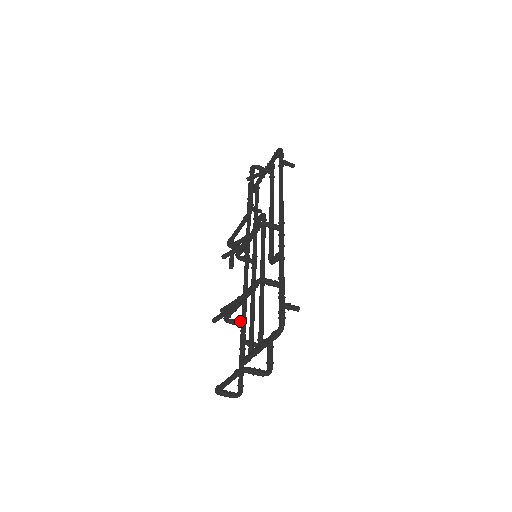
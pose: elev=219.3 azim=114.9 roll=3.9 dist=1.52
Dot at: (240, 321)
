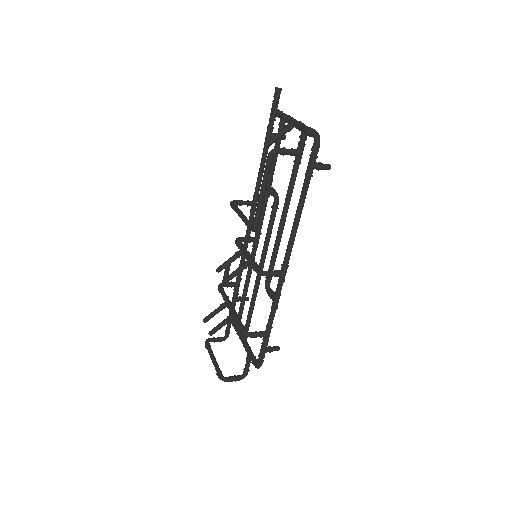
Dot at: (234, 284)
